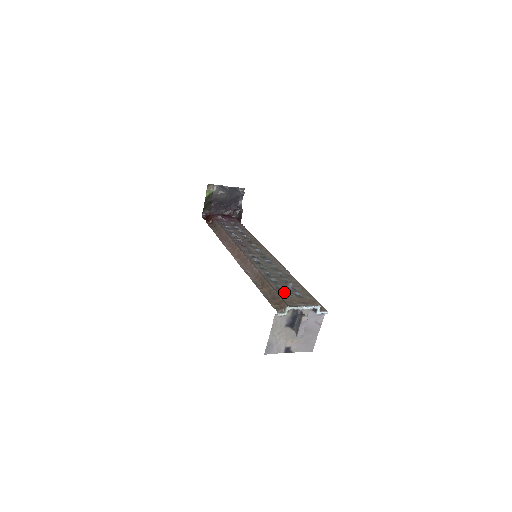
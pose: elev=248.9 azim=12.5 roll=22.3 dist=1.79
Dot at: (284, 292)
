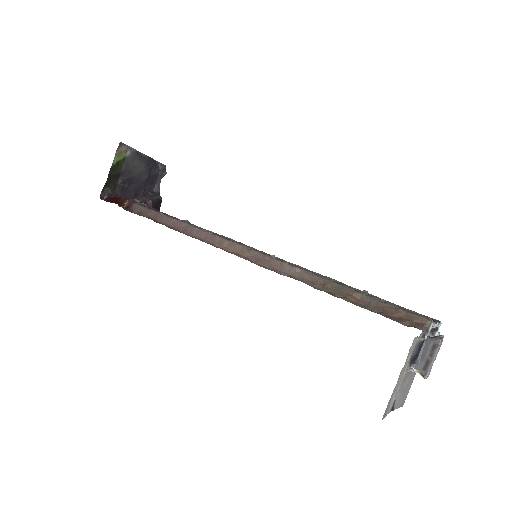
Dot at: (385, 302)
